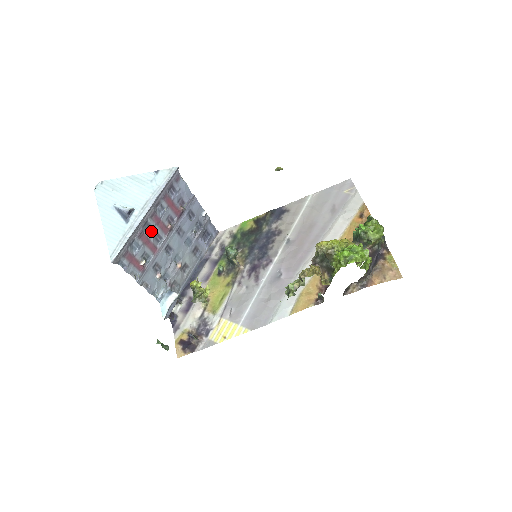
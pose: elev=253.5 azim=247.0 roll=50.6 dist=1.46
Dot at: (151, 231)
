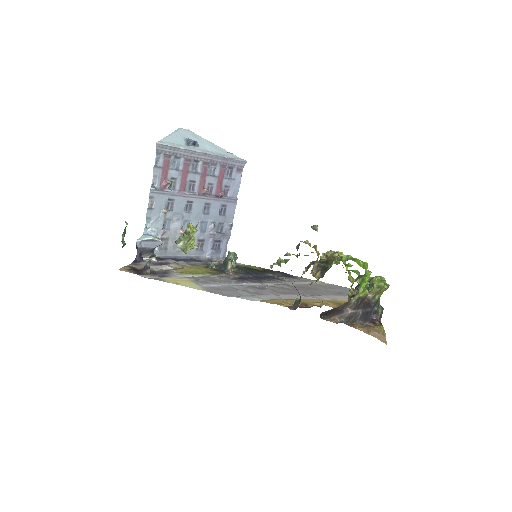
Dot at: (194, 173)
